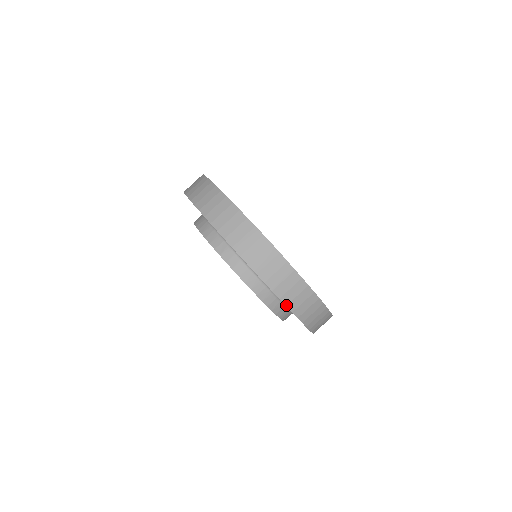
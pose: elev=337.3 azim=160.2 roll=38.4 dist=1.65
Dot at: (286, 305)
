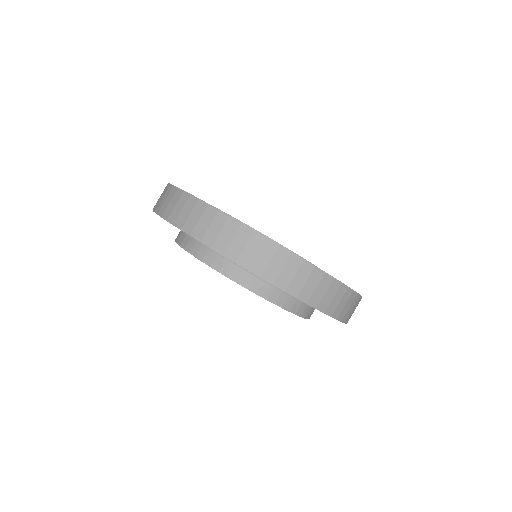
Dot at: (190, 235)
